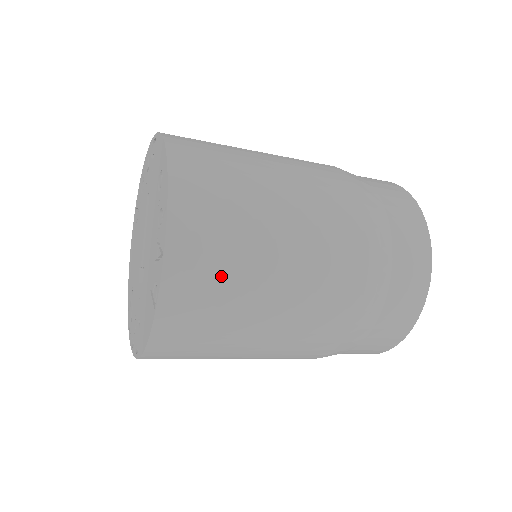
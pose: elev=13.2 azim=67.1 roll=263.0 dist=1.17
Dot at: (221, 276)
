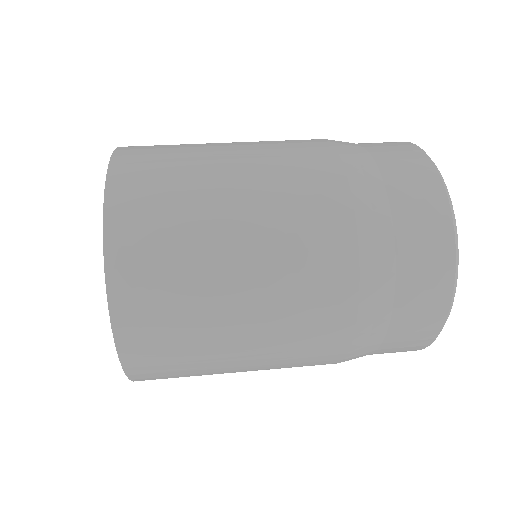
Dot at: (177, 326)
